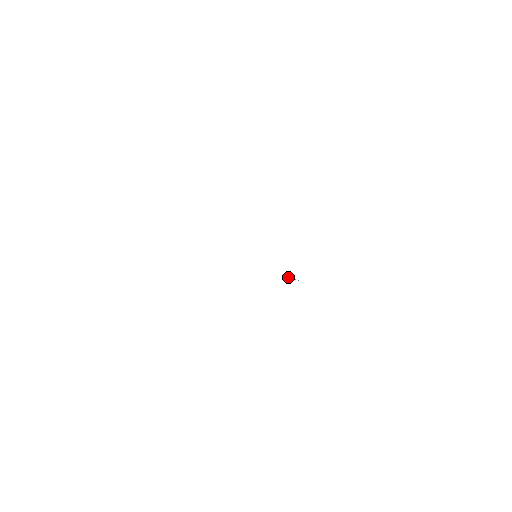
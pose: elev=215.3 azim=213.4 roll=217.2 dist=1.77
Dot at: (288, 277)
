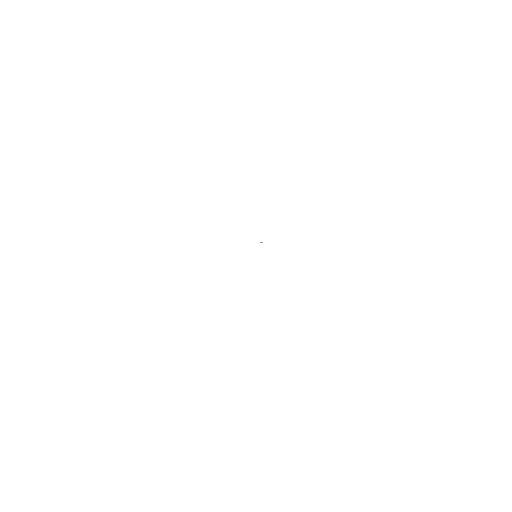
Dot at: occluded
